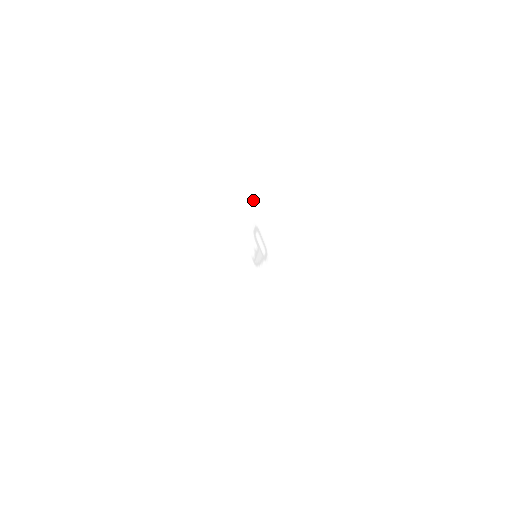
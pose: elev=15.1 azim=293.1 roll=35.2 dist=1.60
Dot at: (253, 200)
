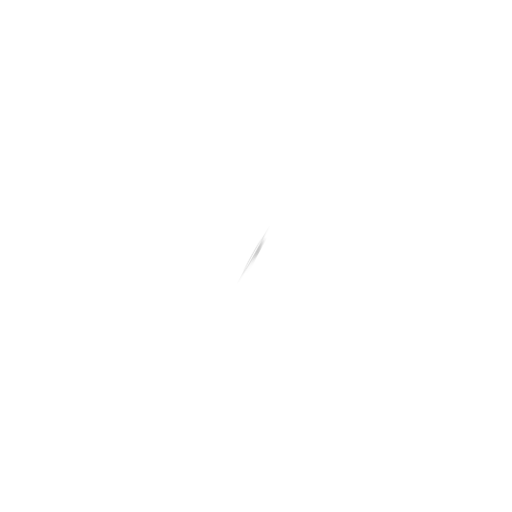
Dot at: occluded
